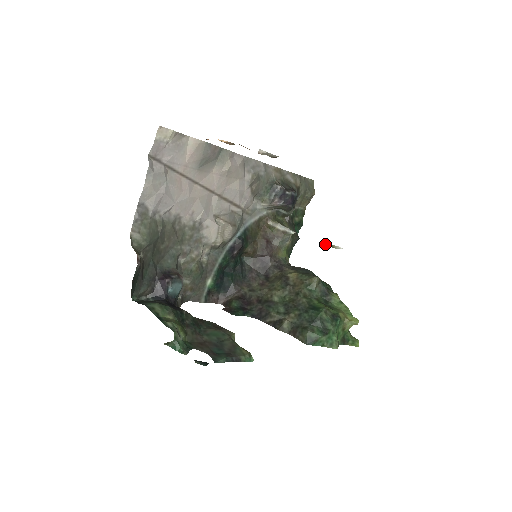
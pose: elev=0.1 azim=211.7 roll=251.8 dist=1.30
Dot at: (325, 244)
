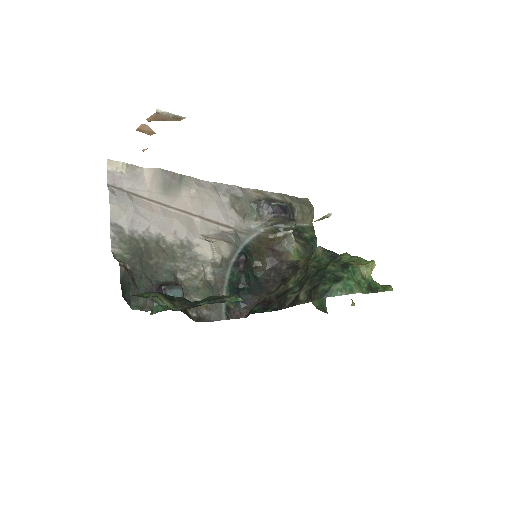
Dot at: (318, 220)
